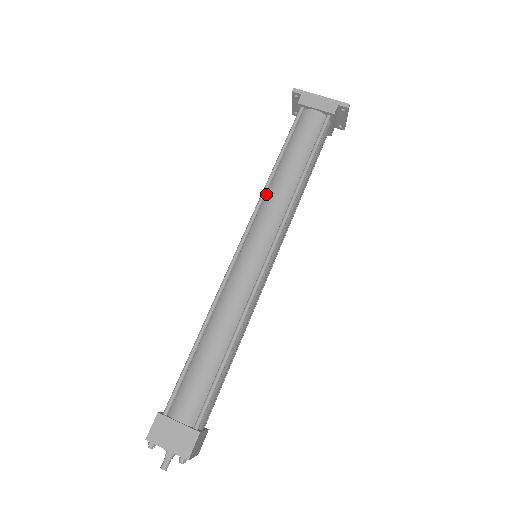
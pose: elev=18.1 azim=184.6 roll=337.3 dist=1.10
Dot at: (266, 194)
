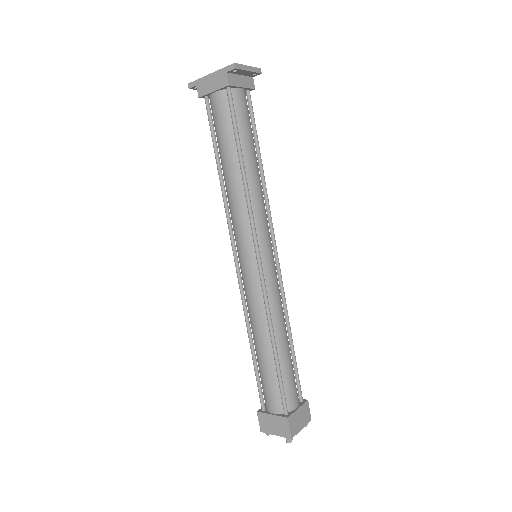
Dot at: (228, 202)
